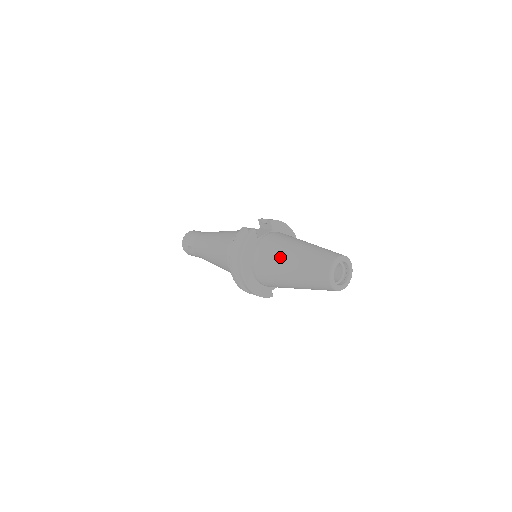
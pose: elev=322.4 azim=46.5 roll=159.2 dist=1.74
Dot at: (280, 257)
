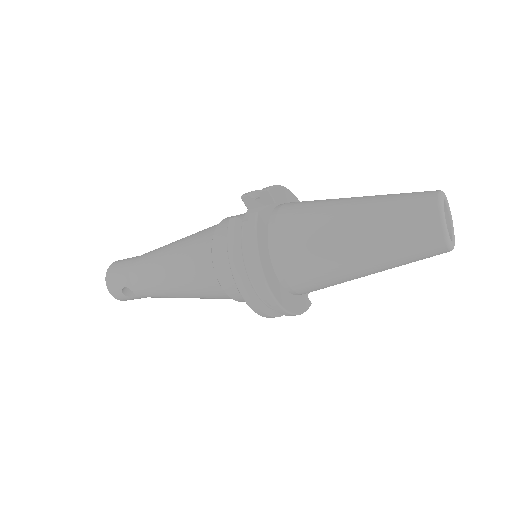
Dot at: (330, 239)
